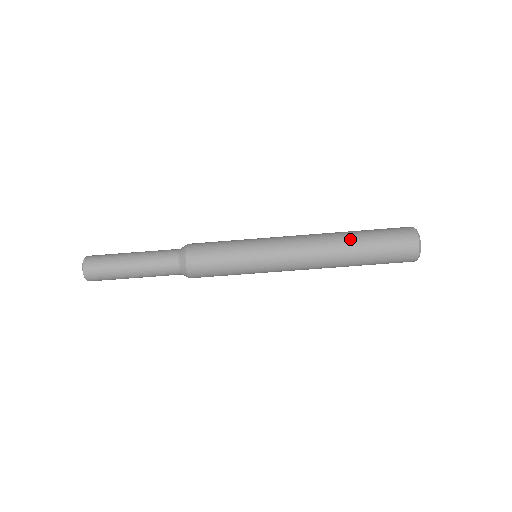
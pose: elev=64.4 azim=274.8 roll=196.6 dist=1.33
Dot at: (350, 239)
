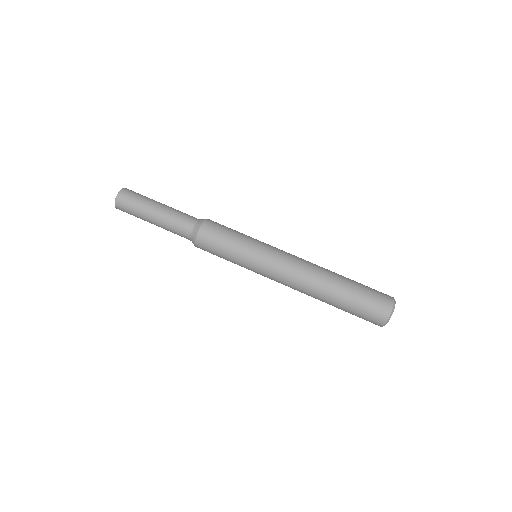
Dot at: (339, 276)
